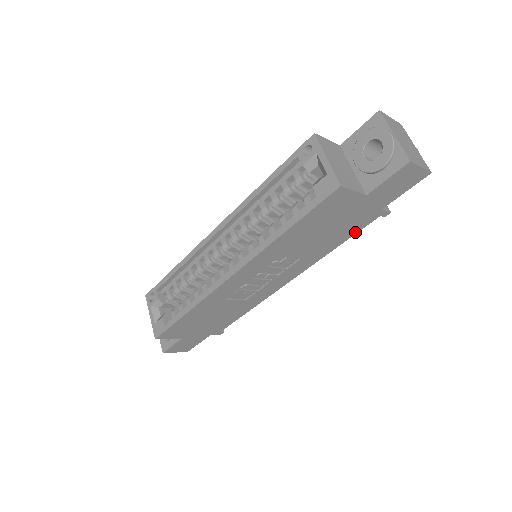
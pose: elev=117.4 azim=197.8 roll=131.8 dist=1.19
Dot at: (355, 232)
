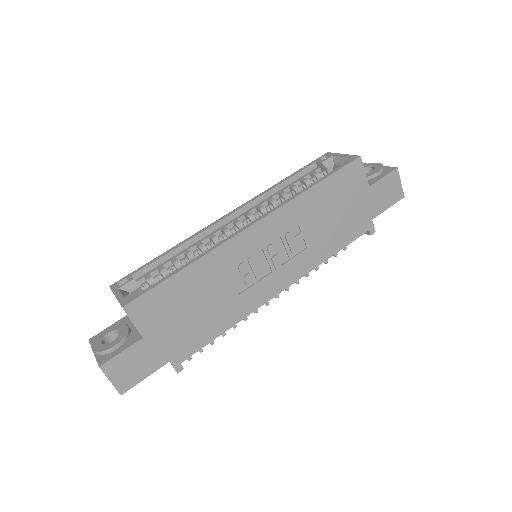
Dot at: (350, 240)
